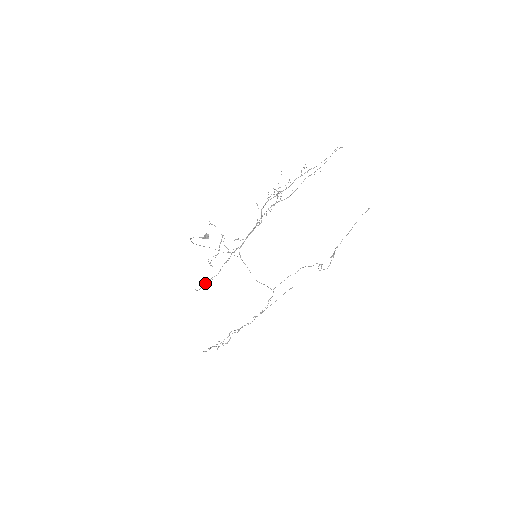
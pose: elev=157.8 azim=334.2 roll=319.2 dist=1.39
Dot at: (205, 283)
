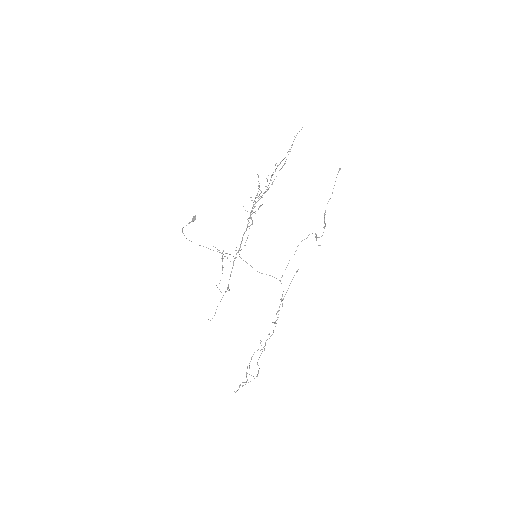
Dot at: (217, 306)
